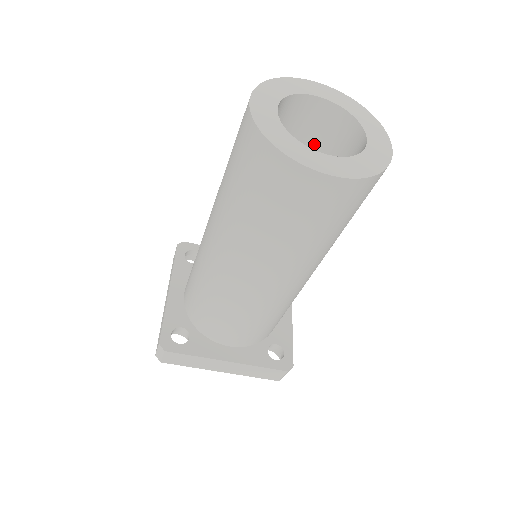
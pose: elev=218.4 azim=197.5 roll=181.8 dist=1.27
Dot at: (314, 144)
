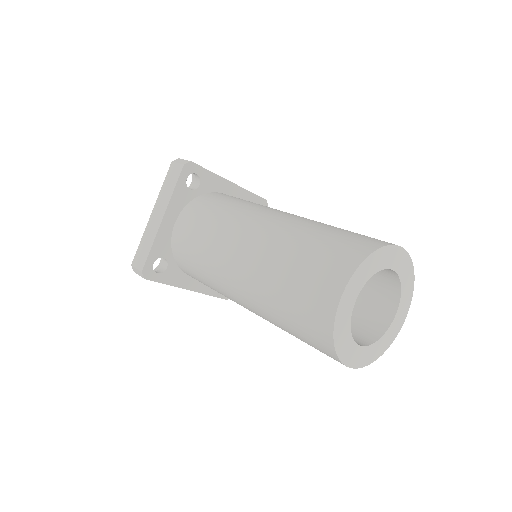
Dot at: occluded
